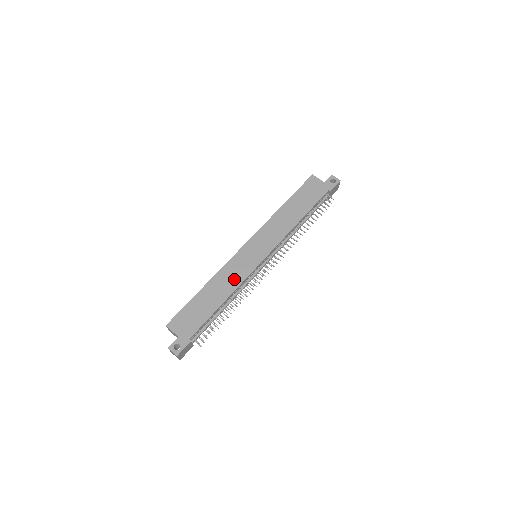
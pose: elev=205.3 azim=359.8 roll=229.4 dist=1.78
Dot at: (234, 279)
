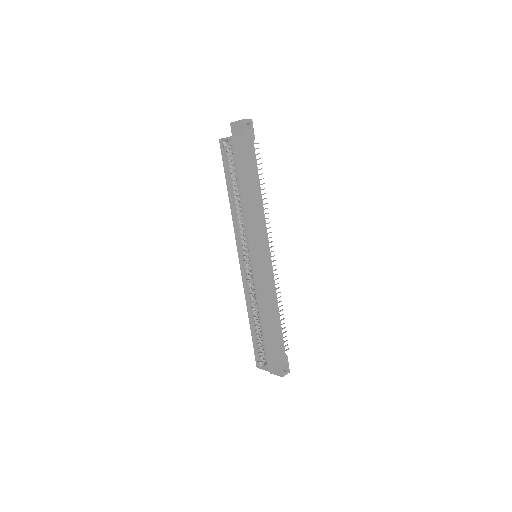
Dot at: (270, 292)
